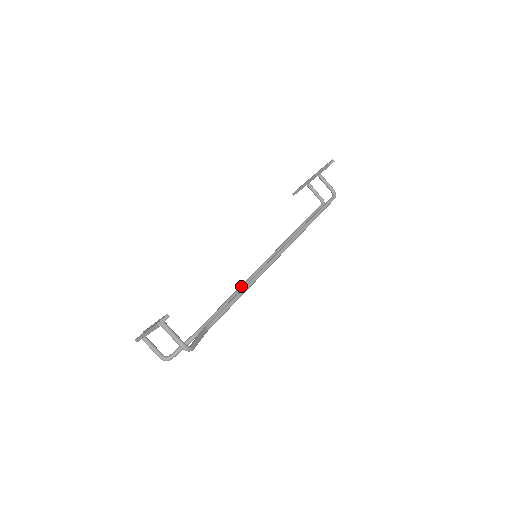
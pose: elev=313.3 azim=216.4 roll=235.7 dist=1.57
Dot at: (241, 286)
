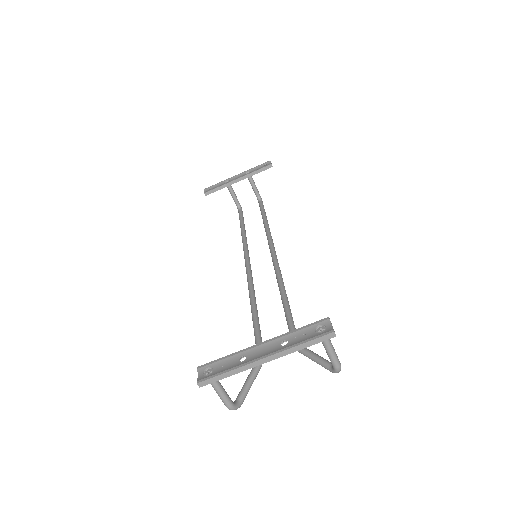
Dot at: (253, 294)
